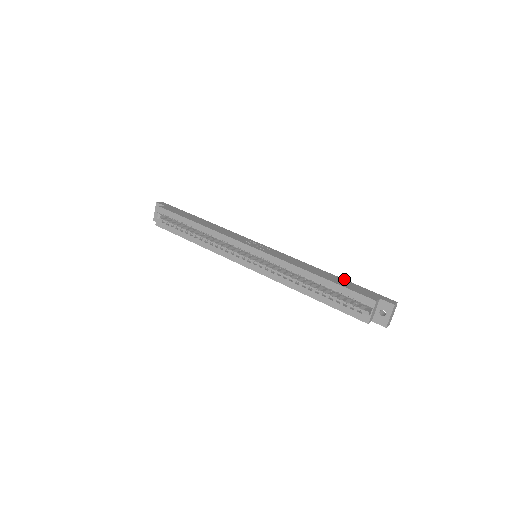
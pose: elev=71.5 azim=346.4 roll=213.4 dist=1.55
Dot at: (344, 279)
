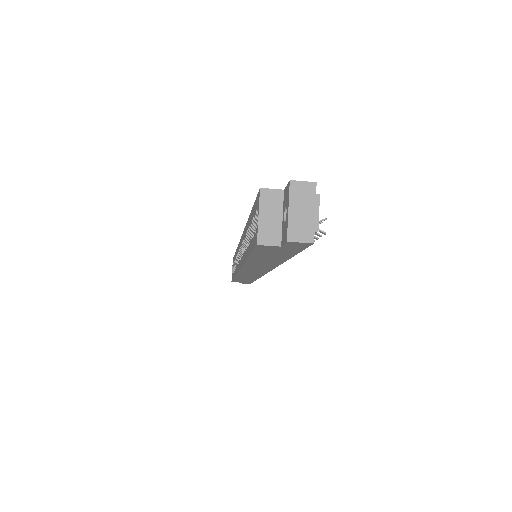
Dot at: occluded
